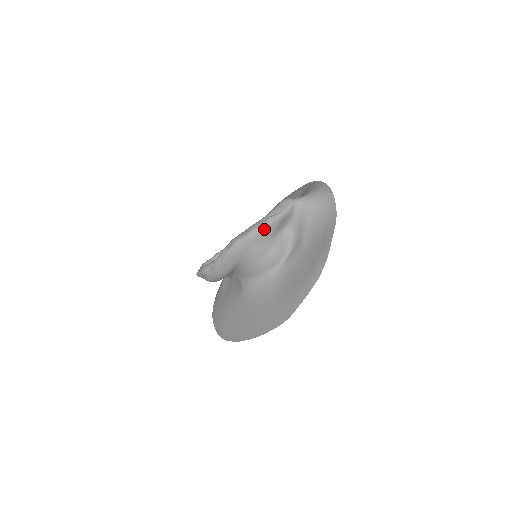
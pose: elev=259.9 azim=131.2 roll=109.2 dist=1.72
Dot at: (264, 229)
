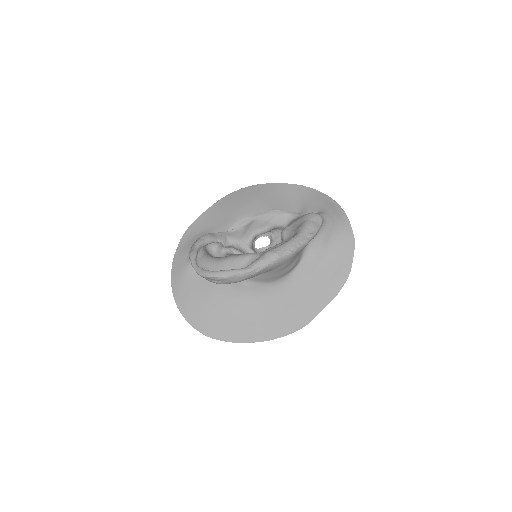
Dot at: (305, 246)
